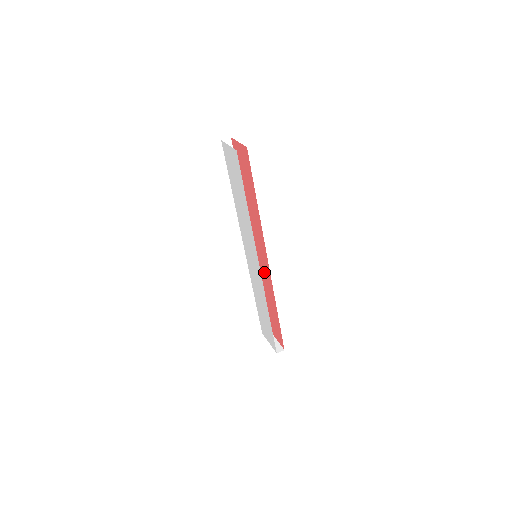
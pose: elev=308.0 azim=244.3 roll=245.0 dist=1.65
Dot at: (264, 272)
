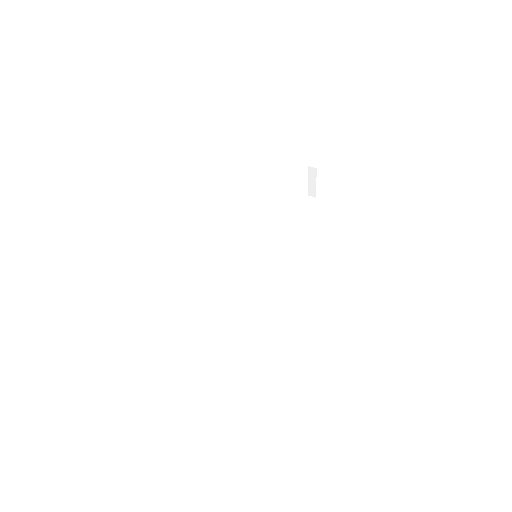
Dot at: occluded
